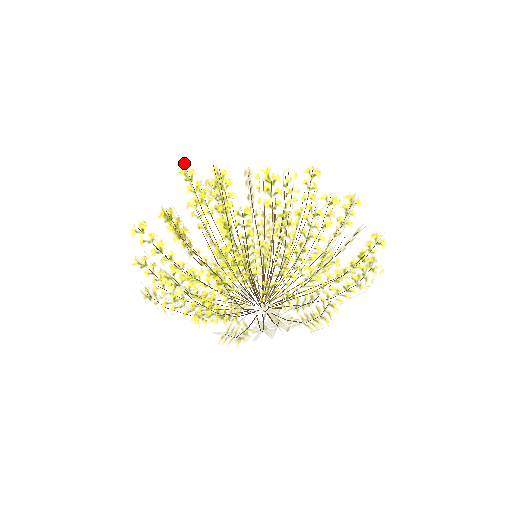
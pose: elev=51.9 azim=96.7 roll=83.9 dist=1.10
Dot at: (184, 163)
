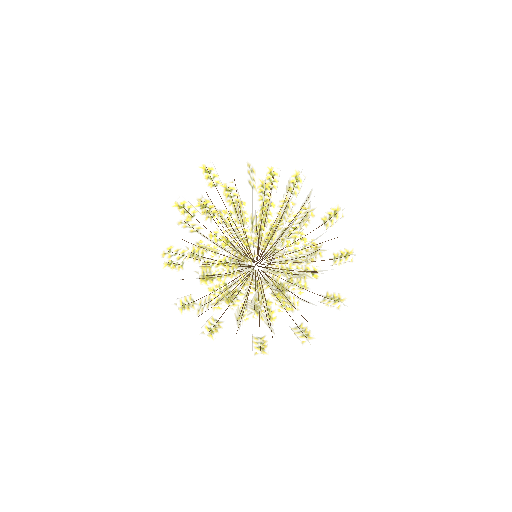
Dot at: (200, 197)
